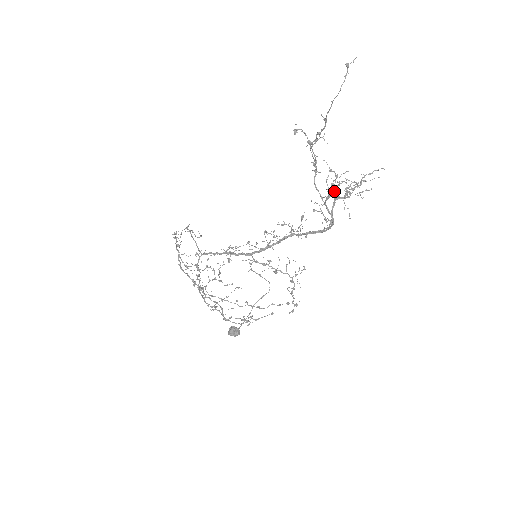
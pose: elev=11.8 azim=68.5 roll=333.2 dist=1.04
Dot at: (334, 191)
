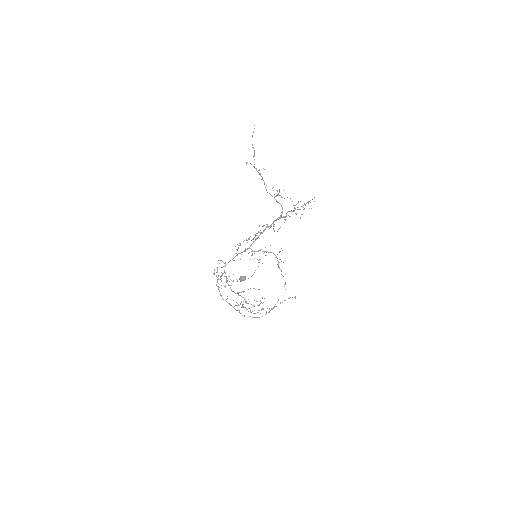
Dot at: occluded
